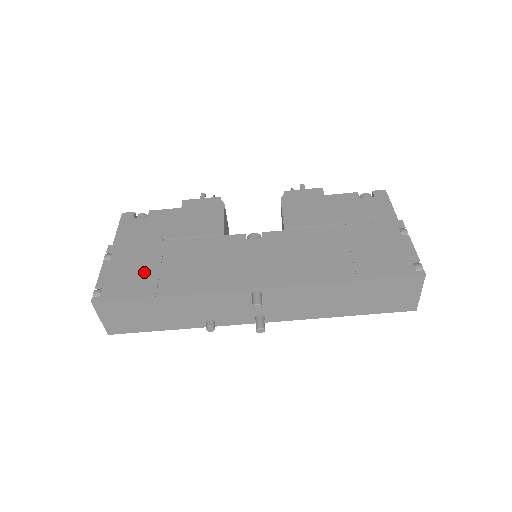
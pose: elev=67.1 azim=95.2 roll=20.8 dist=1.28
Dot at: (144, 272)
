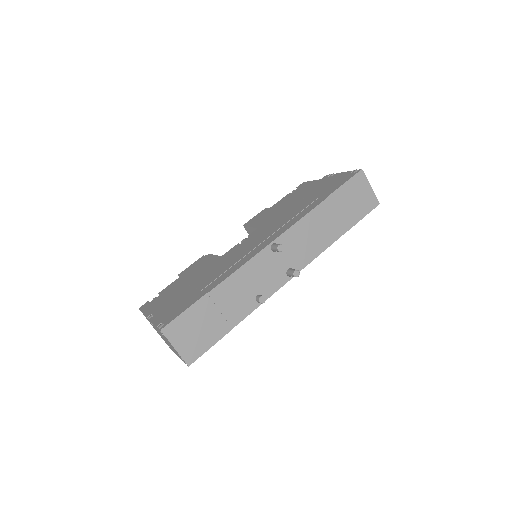
Dot at: (186, 297)
